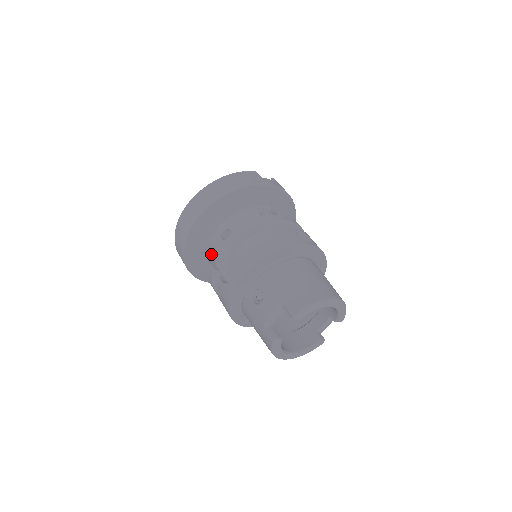
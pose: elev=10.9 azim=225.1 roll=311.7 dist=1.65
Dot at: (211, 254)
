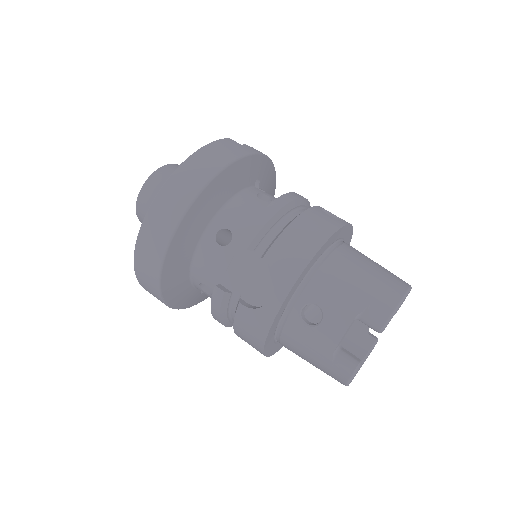
Dot at: (202, 271)
